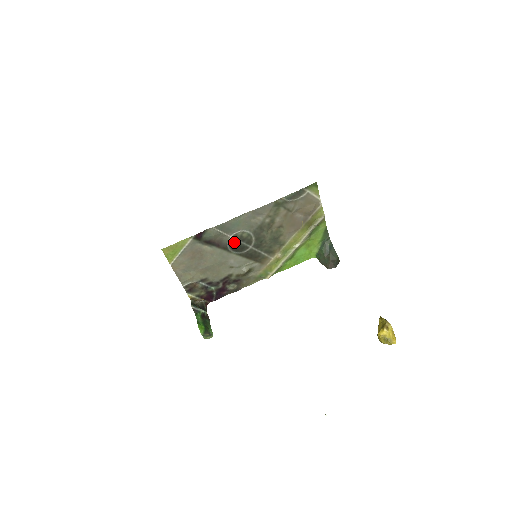
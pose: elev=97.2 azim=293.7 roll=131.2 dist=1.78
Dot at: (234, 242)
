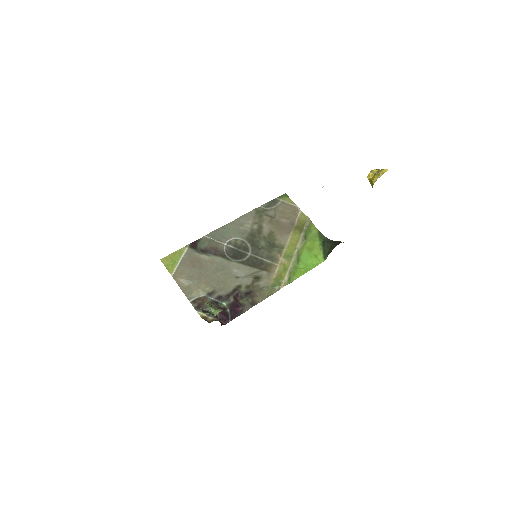
Dot at: (230, 250)
